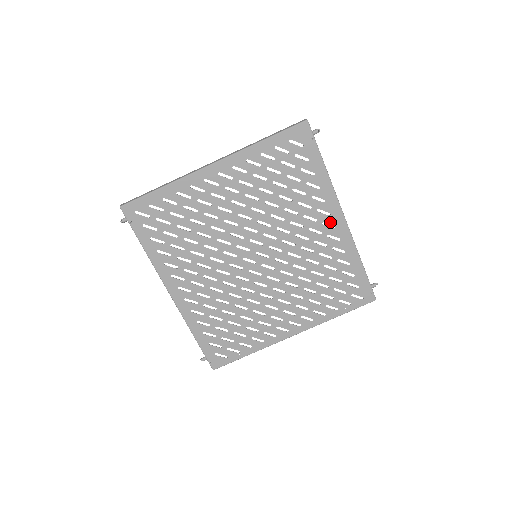
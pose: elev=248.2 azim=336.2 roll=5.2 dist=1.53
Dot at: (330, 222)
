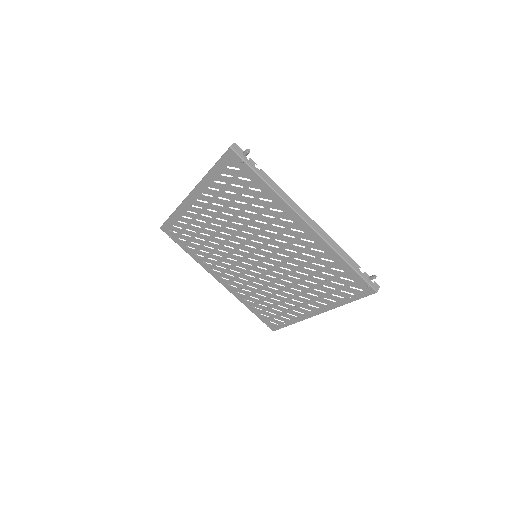
Dot at: (297, 228)
